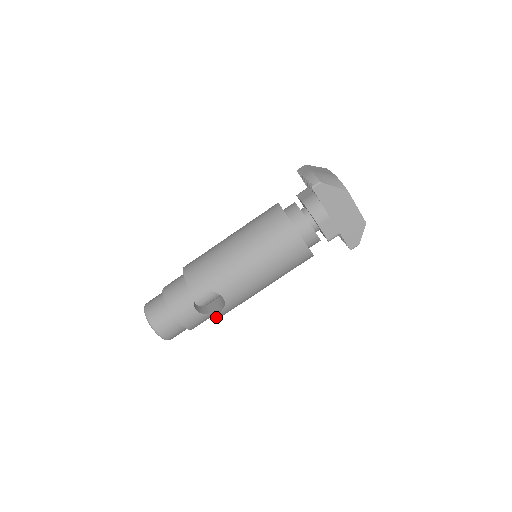
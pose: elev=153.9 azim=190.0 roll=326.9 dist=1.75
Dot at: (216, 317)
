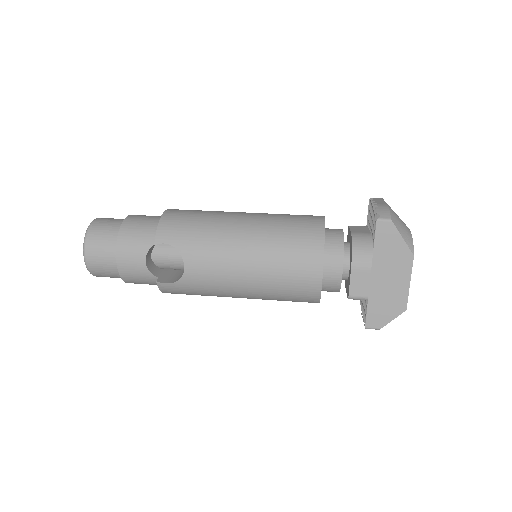
Dot at: (161, 287)
